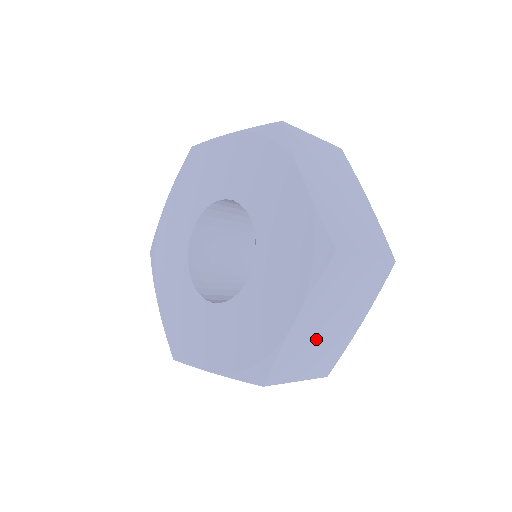
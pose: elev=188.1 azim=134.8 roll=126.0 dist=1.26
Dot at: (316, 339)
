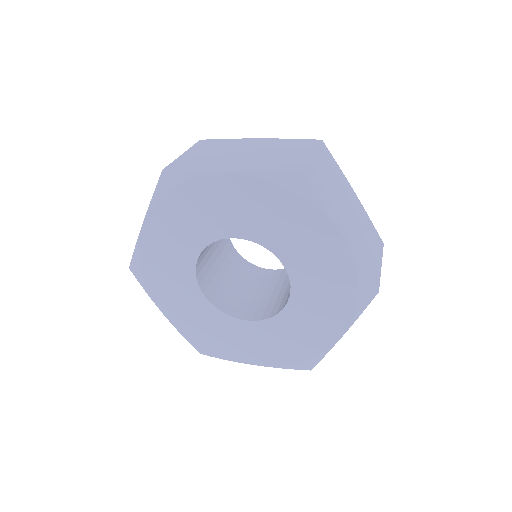
Dot at: occluded
